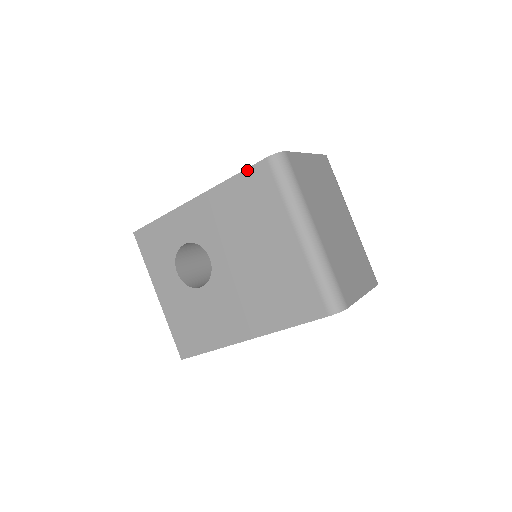
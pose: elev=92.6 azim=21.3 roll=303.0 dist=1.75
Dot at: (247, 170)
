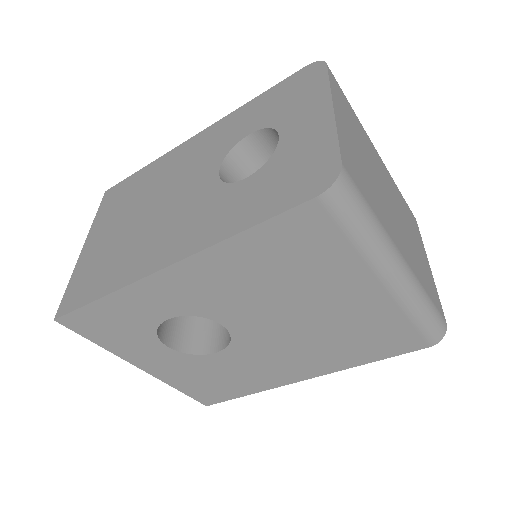
Dot at: (275, 219)
